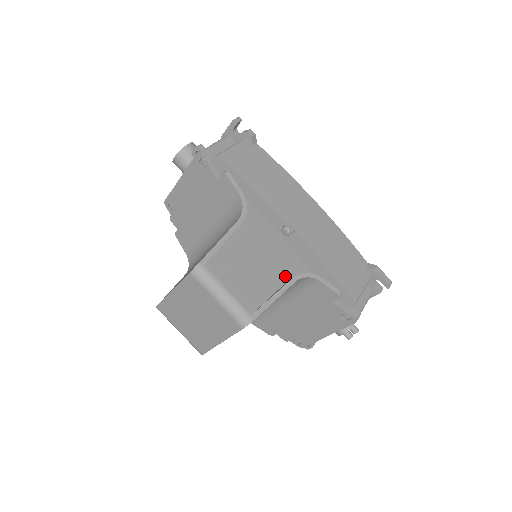
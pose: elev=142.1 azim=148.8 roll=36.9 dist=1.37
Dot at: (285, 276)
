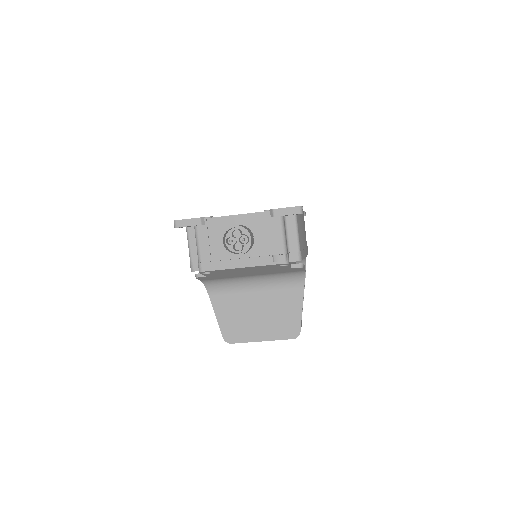
Dot at: occluded
